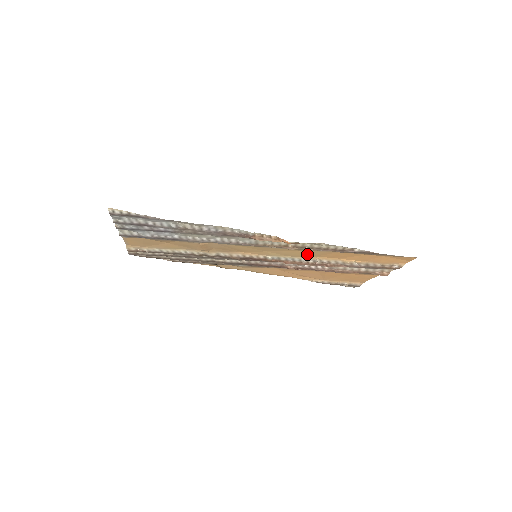
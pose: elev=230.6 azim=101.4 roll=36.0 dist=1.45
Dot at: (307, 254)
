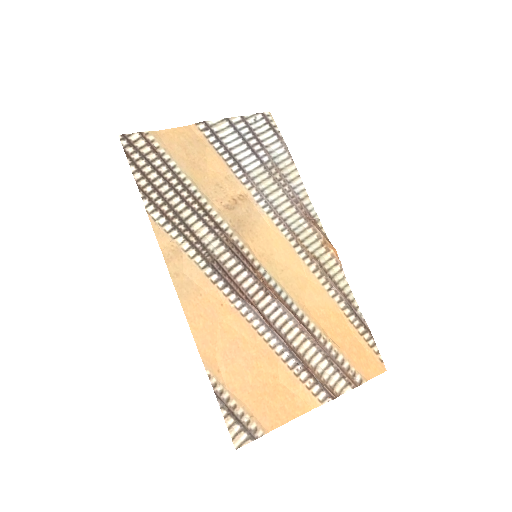
Dot at: (304, 294)
